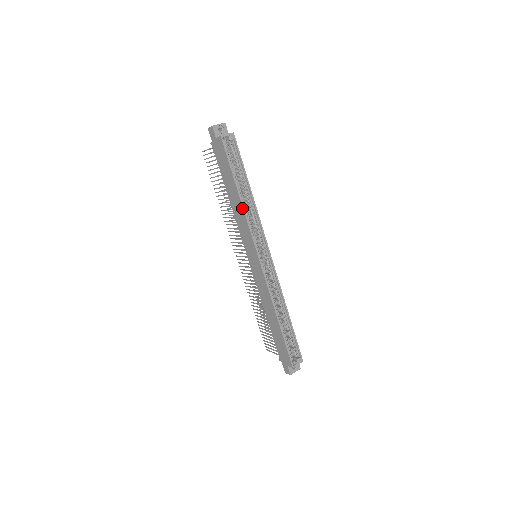
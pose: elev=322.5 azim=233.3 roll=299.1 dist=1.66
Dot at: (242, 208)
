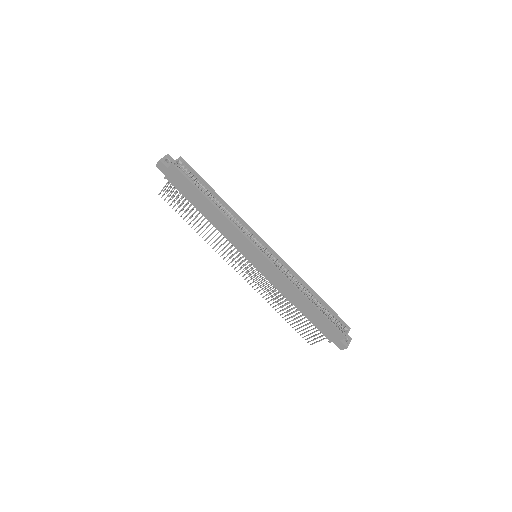
Dot at: (222, 216)
